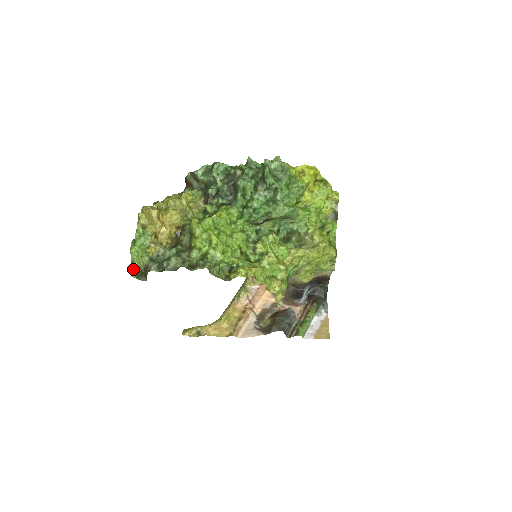
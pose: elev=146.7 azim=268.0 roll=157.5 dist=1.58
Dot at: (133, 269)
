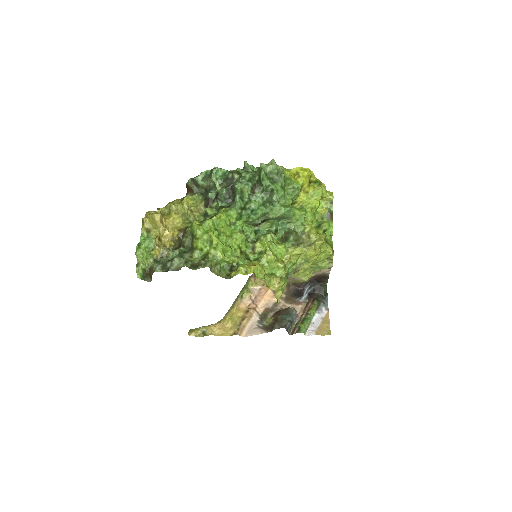
Dot at: (139, 270)
